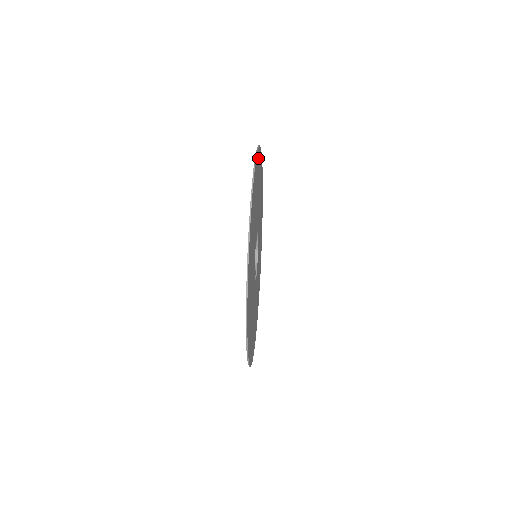
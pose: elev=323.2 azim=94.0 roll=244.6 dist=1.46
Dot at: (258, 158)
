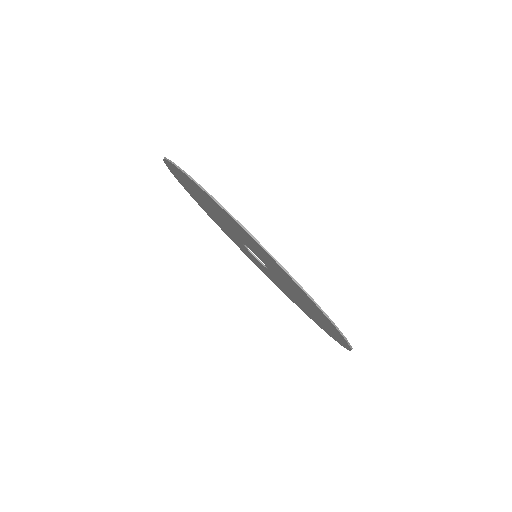
Dot at: occluded
